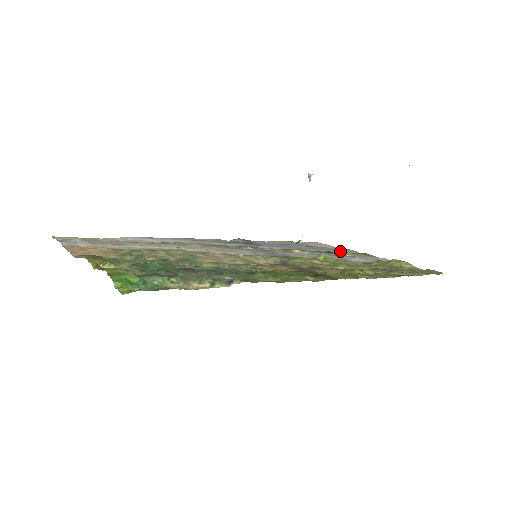
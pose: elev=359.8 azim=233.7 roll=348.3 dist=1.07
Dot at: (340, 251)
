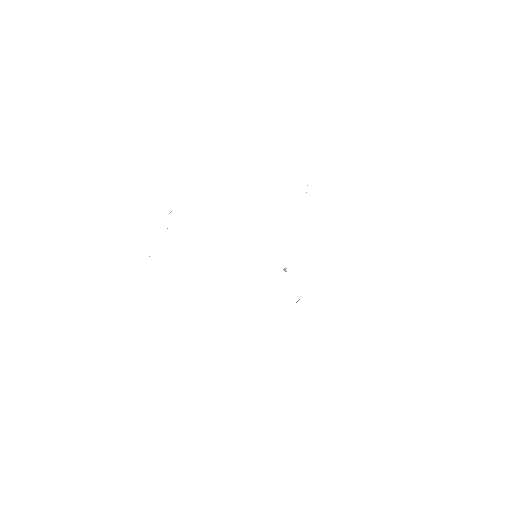
Dot at: occluded
